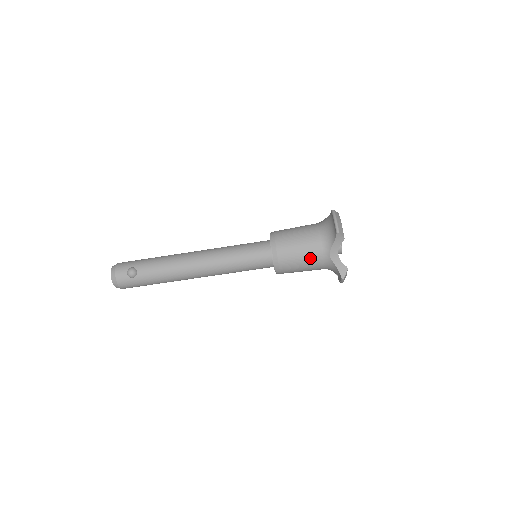
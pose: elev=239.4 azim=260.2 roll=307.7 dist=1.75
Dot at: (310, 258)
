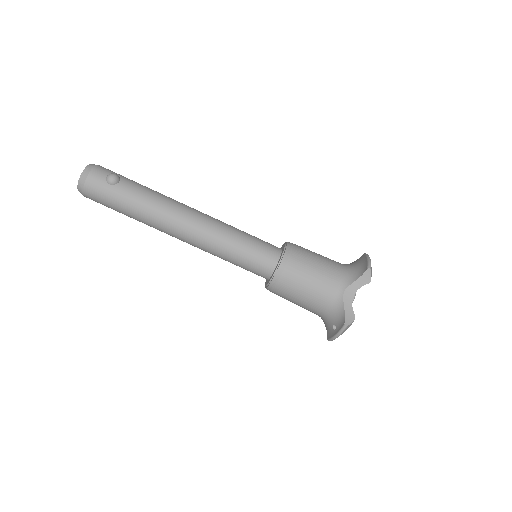
Dot at: (321, 283)
